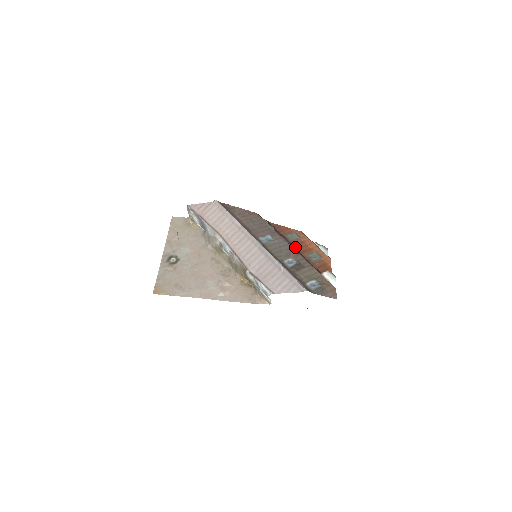
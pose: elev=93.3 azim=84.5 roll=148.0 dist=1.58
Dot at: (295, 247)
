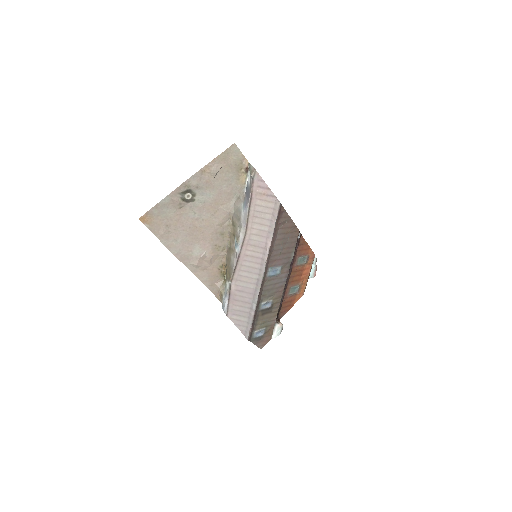
Dot at: (291, 274)
